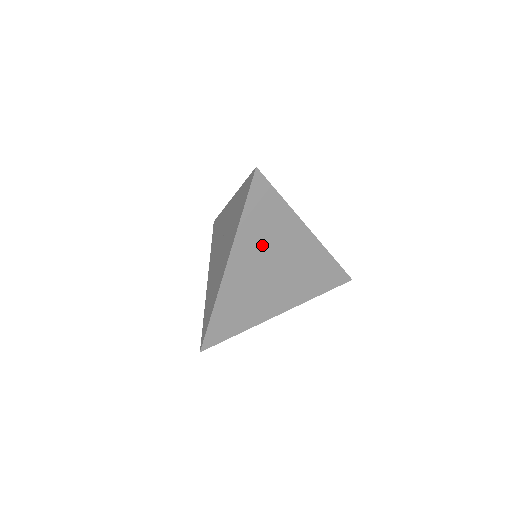
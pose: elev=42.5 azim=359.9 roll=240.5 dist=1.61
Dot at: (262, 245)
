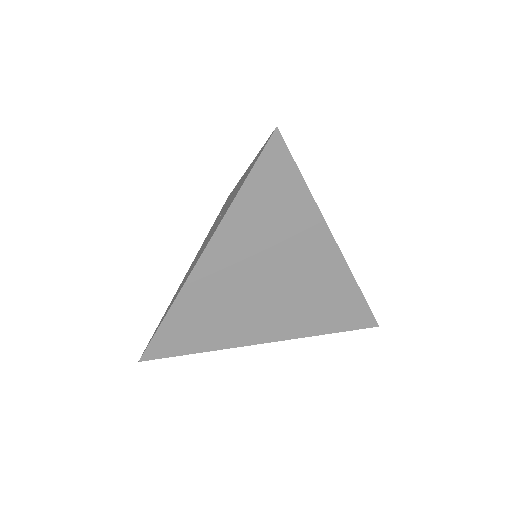
Dot at: (260, 244)
